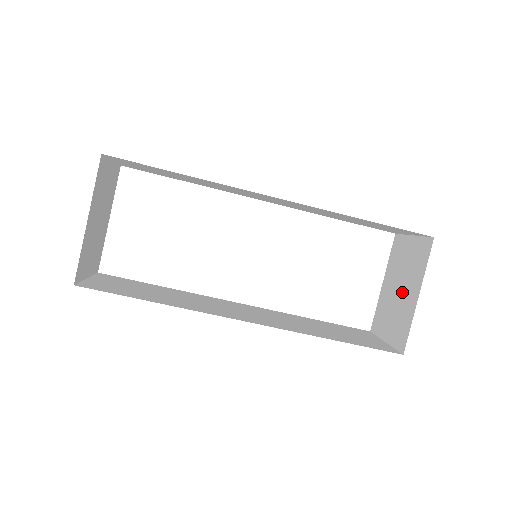
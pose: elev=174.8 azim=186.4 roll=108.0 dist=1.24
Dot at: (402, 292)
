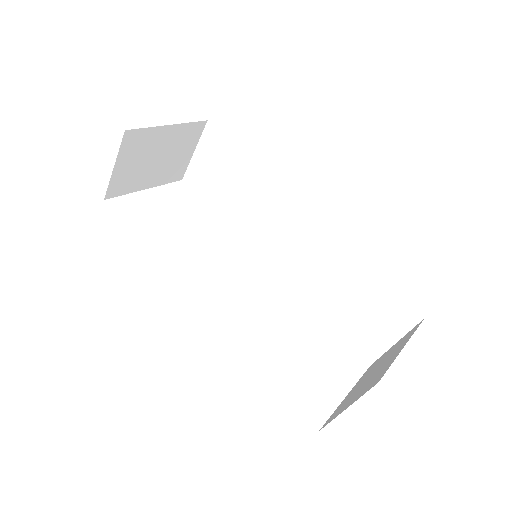
Dot at: (379, 368)
